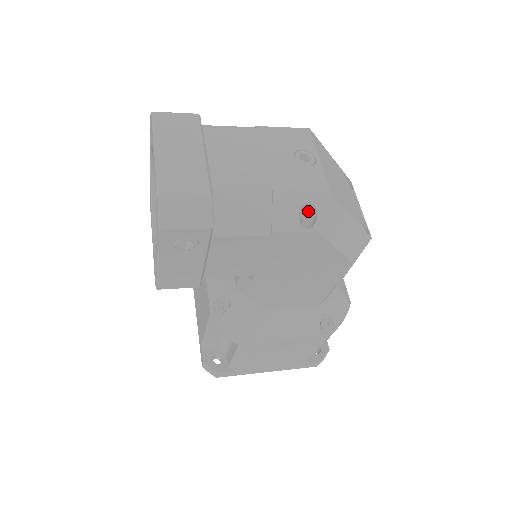
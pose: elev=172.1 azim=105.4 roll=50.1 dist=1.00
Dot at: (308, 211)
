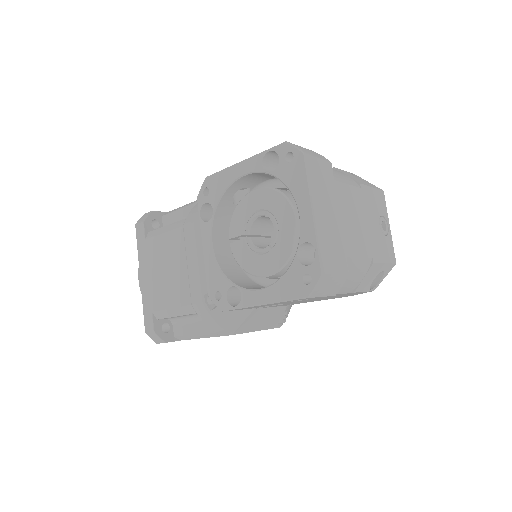
Dot at: occluded
